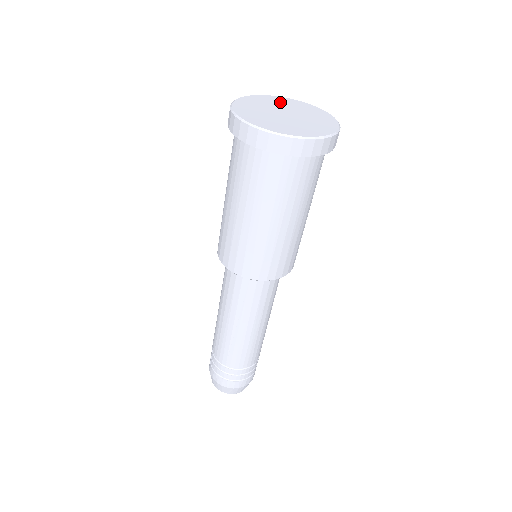
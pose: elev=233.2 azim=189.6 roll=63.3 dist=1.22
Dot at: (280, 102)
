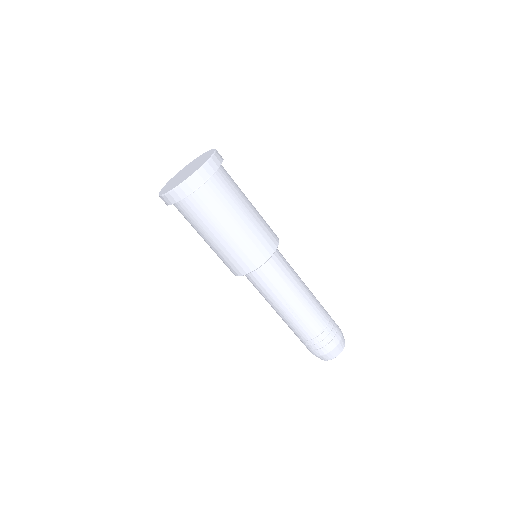
Dot at: (183, 170)
